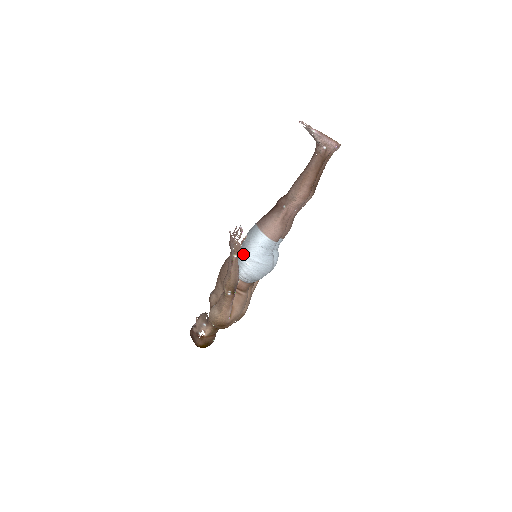
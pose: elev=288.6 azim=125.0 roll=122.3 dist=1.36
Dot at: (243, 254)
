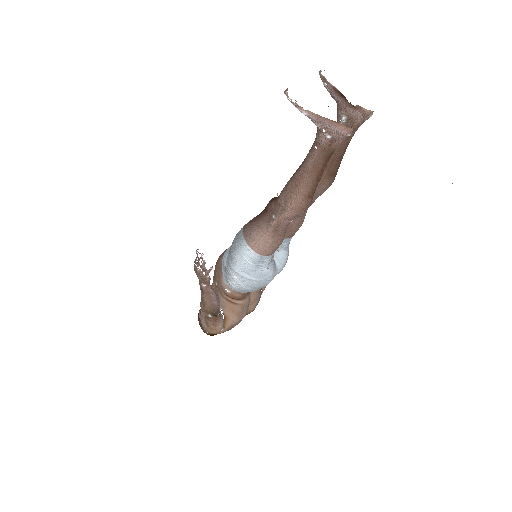
Dot at: (229, 265)
